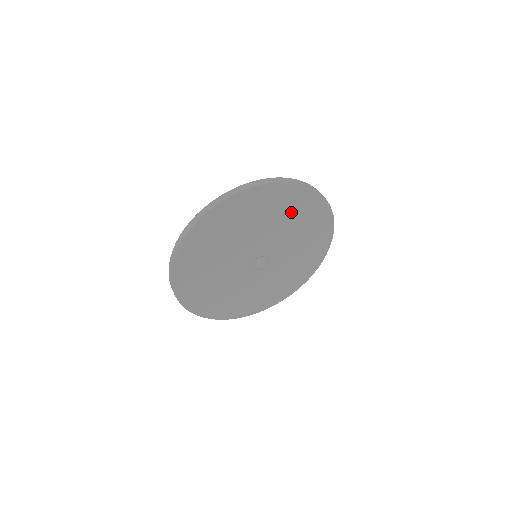
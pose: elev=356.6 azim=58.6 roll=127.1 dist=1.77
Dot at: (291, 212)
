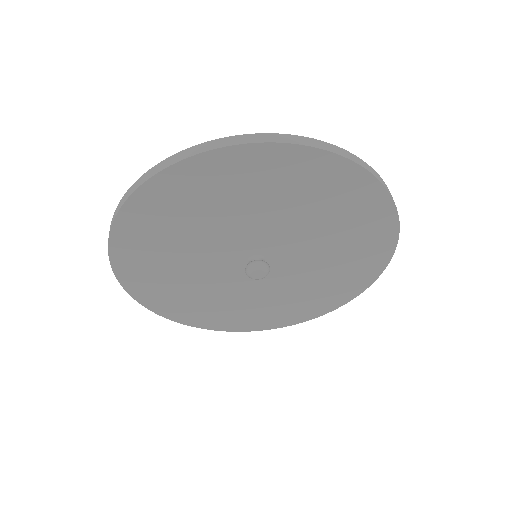
Dot at: (342, 268)
